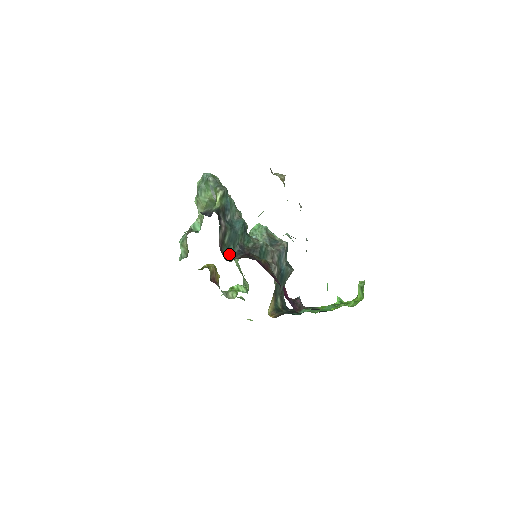
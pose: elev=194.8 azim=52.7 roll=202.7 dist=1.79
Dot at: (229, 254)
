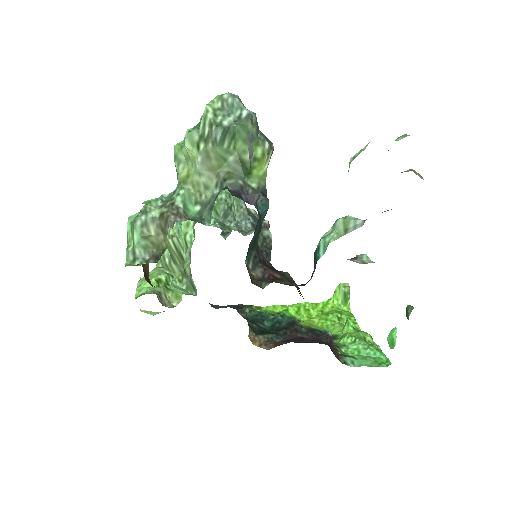
Dot at: (246, 266)
